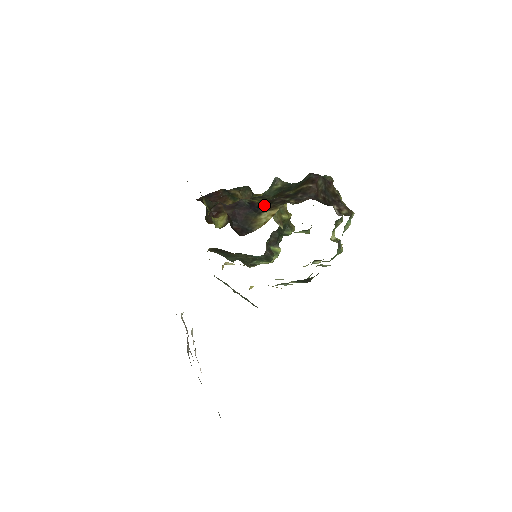
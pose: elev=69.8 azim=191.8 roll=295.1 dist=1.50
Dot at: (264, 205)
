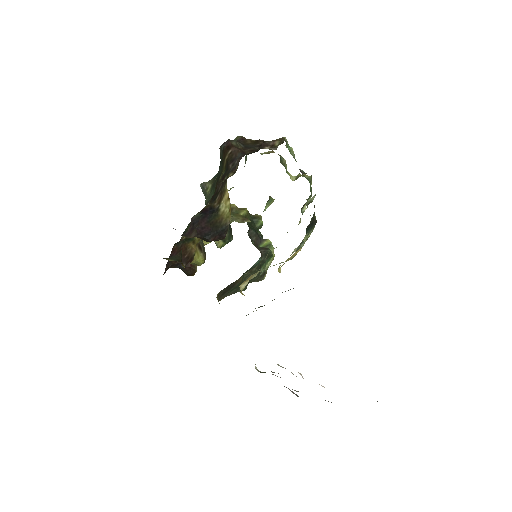
Dot at: (214, 202)
